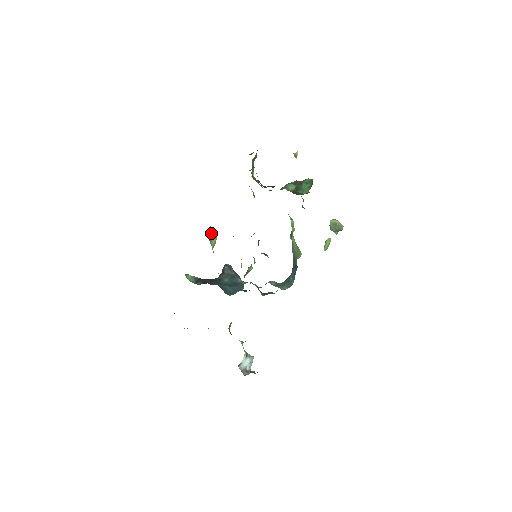
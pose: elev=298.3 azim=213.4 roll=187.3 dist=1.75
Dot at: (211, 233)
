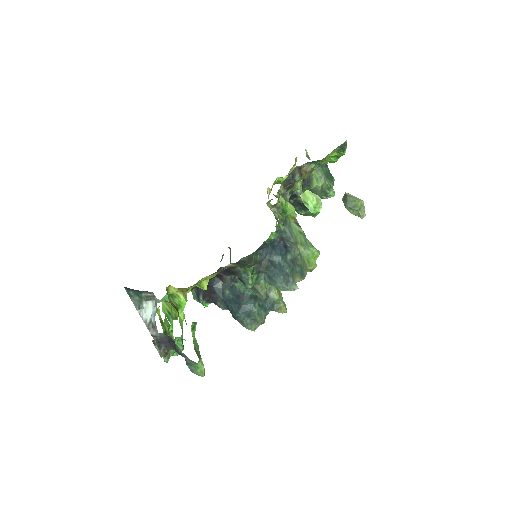
Dot at: occluded
